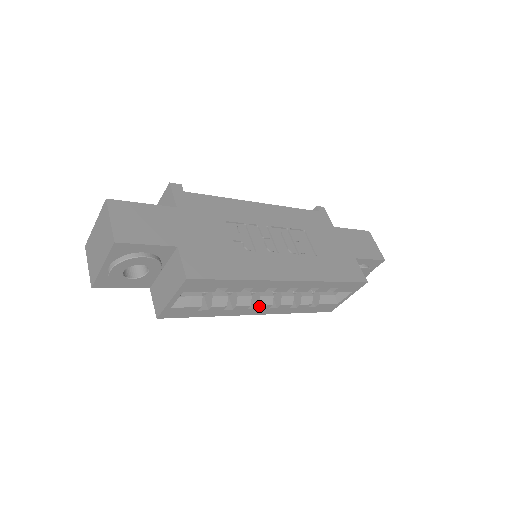
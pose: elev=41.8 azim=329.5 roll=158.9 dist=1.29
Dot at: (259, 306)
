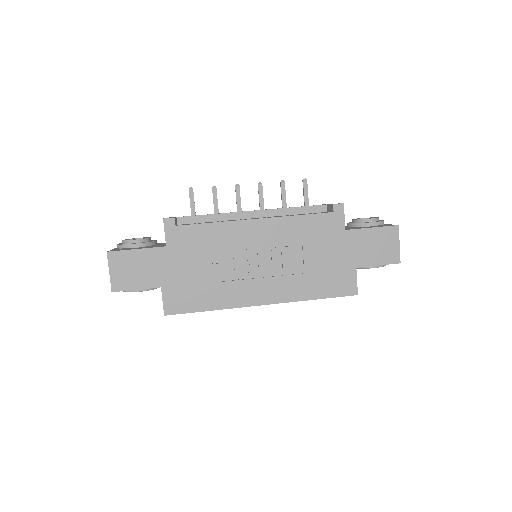
Dot at: occluded
